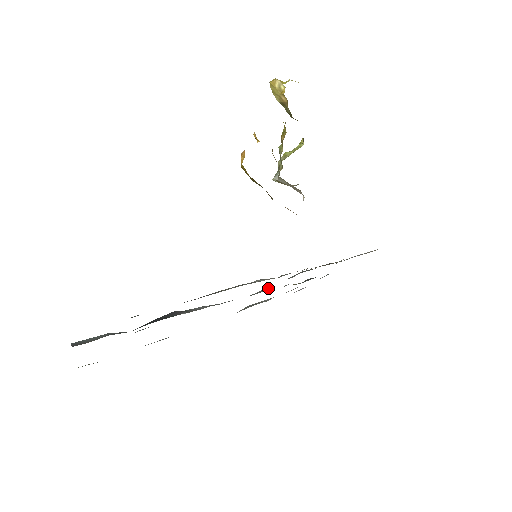
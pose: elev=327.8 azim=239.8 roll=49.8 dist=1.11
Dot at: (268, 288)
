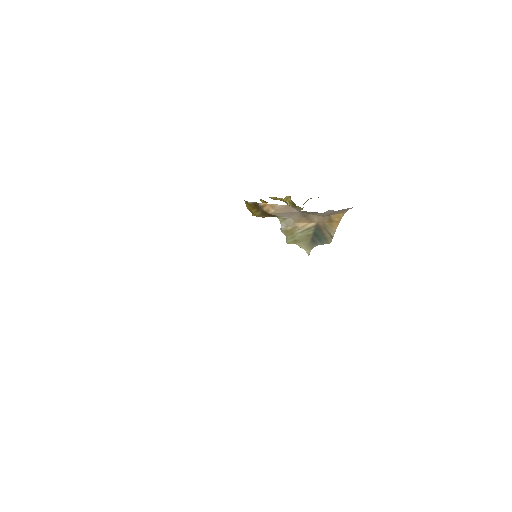
Dot at: occluded
